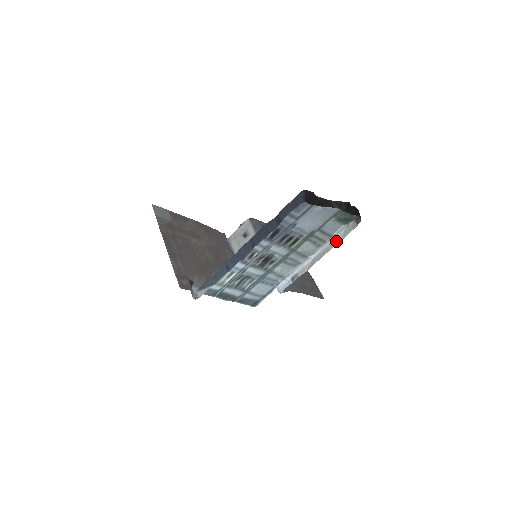
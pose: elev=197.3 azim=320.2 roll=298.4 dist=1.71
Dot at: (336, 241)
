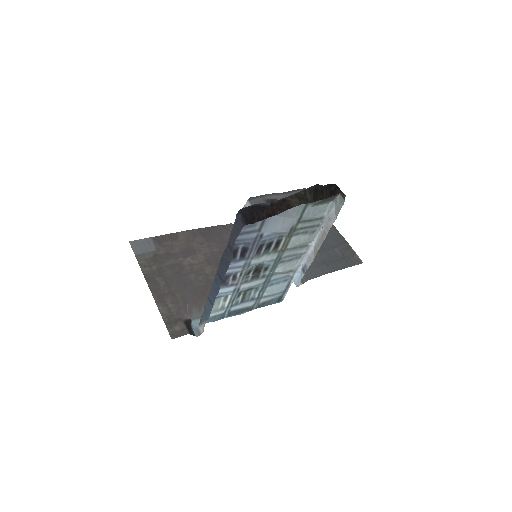
Dot at: (330, 222)
